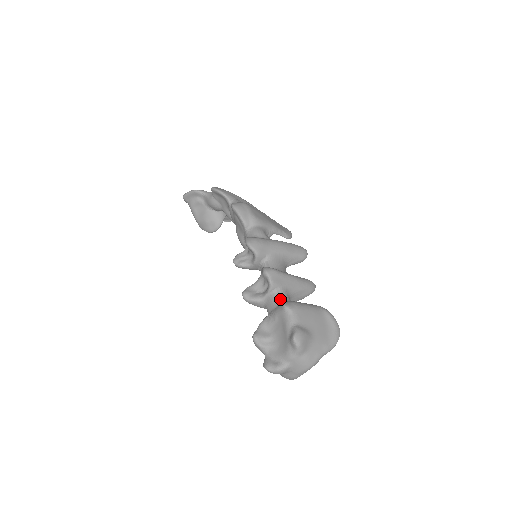
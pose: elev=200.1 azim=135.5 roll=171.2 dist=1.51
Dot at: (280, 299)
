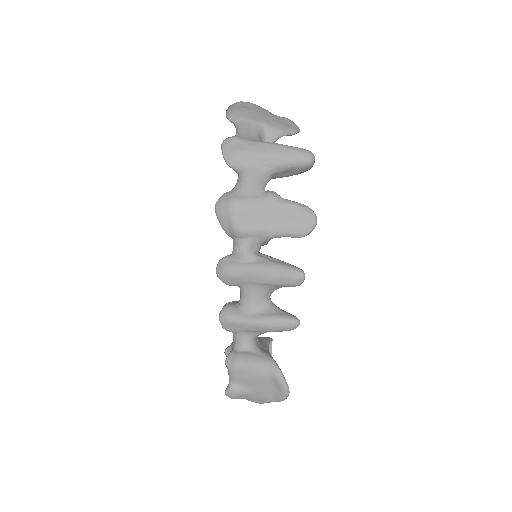
Dot at: (235, 343)
